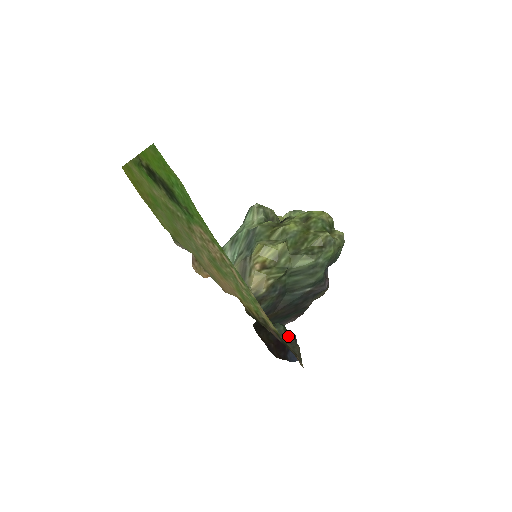
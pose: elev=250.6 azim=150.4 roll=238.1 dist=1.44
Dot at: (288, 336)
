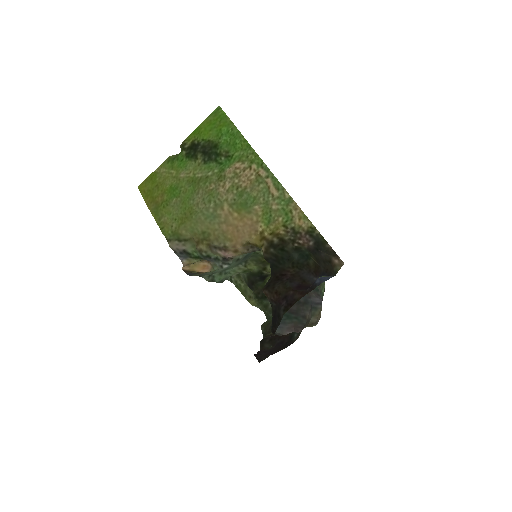
Dot at: (315, 259)
